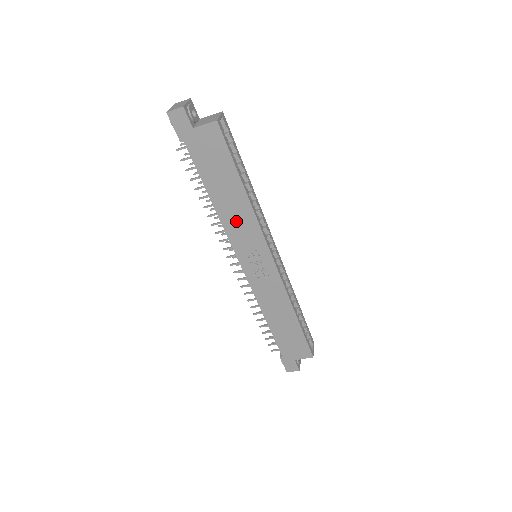
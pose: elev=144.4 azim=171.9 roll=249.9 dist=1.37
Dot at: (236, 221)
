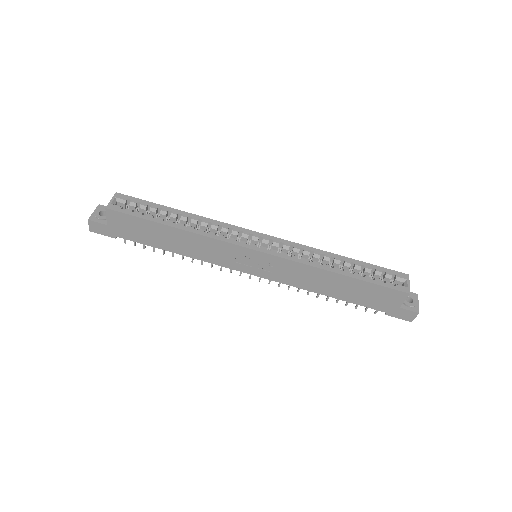
Dot at: (202, 250)
